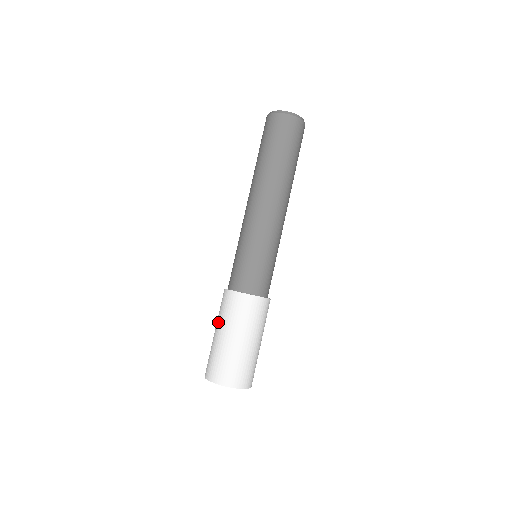
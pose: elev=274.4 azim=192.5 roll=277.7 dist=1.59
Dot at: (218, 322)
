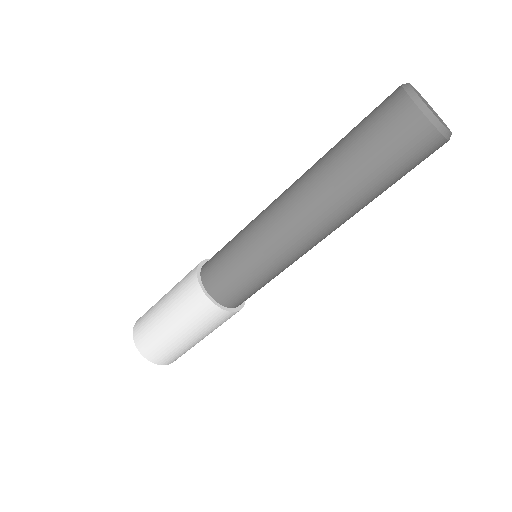
Dot at: (171, 303)
